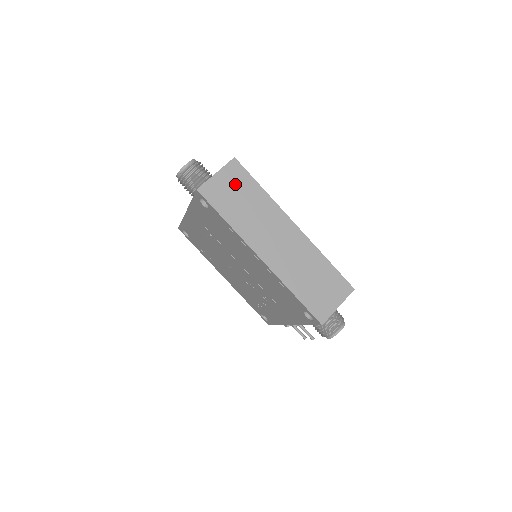
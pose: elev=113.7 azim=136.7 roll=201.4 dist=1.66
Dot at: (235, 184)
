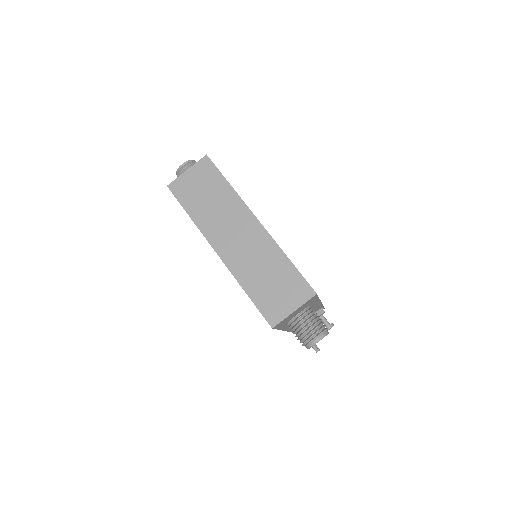
Dot at: (203, 180)
